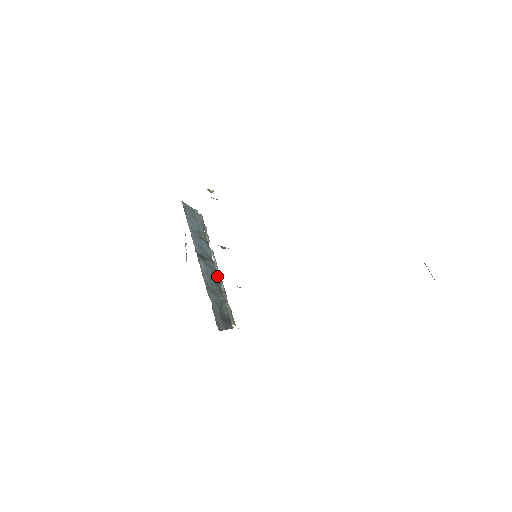
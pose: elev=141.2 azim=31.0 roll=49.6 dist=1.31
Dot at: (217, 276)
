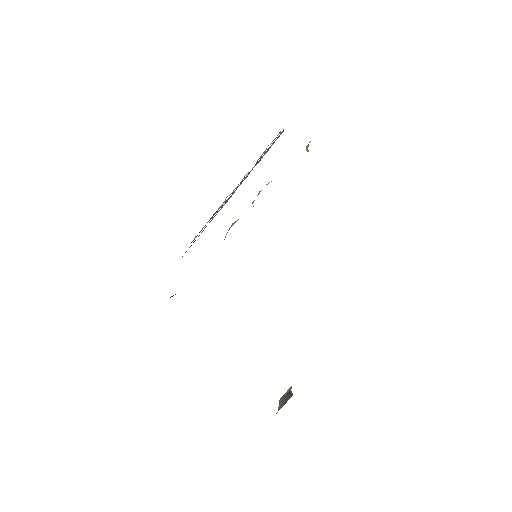
Dot at: occluded
